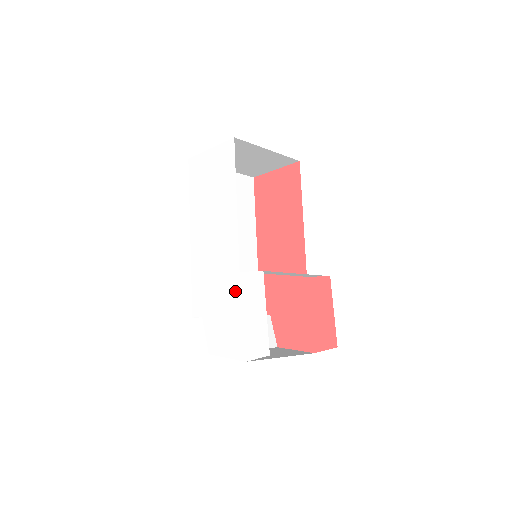
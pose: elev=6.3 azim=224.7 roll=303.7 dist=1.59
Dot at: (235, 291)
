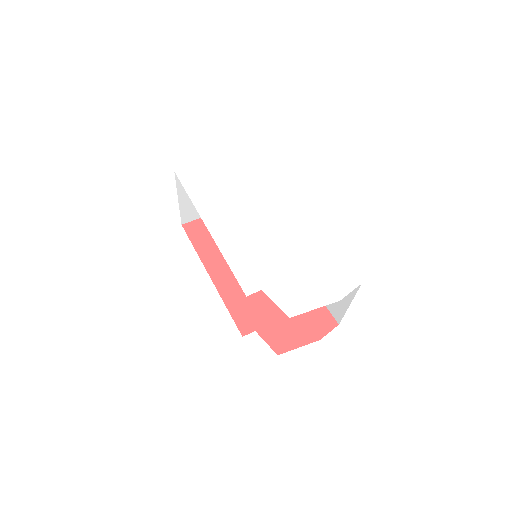
Dot at: (296, 252)
